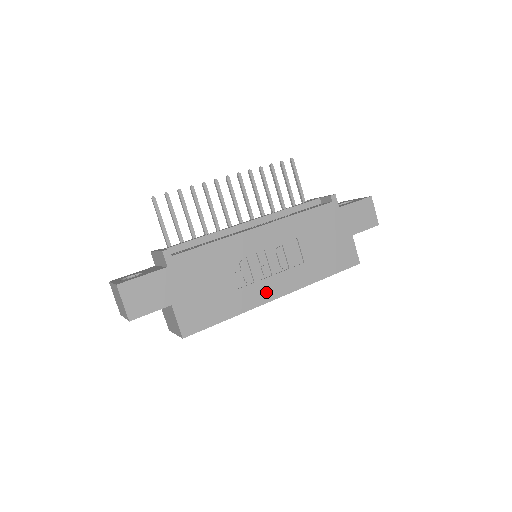
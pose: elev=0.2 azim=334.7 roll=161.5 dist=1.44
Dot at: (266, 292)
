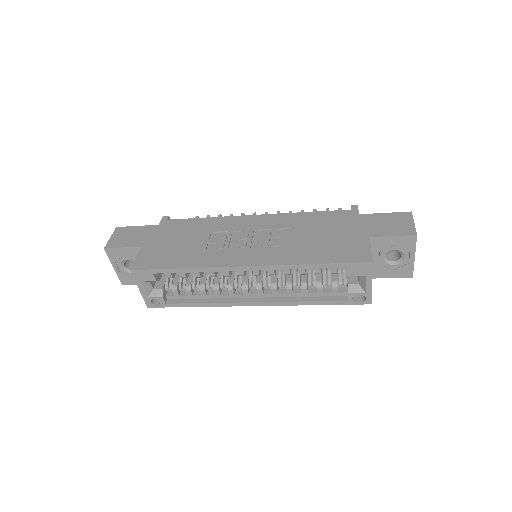
Dot at: (232, 259)
